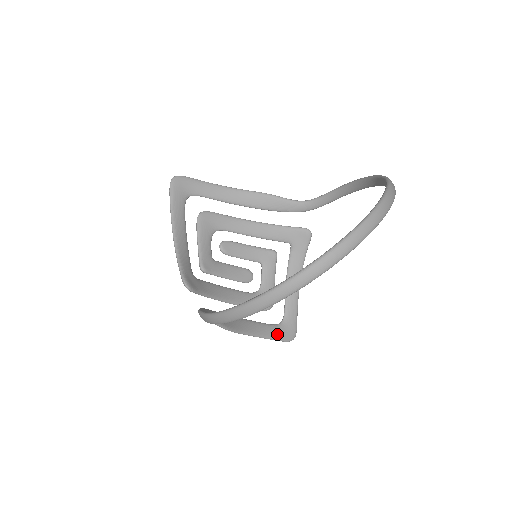
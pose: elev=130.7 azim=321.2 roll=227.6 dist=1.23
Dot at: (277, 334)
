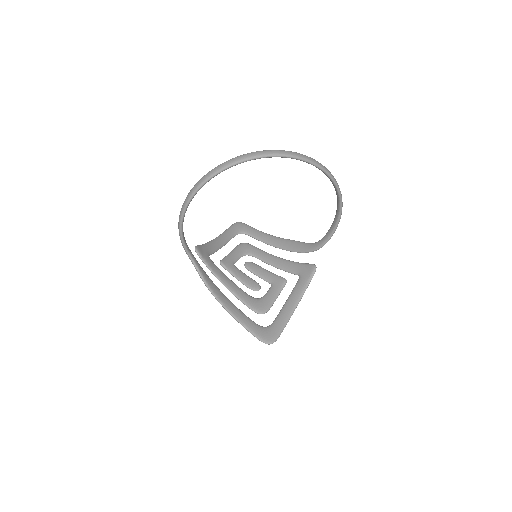
Dot at: (255, 329)
